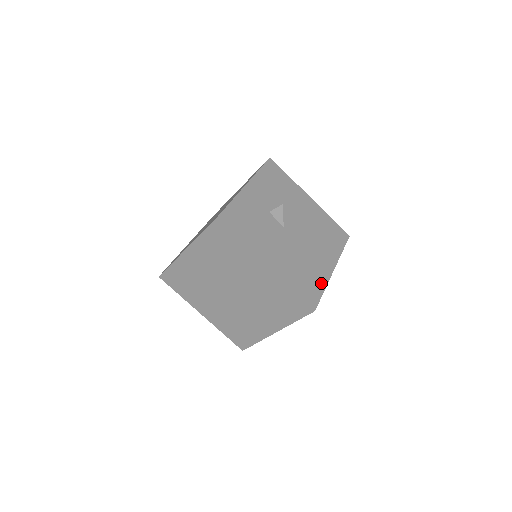
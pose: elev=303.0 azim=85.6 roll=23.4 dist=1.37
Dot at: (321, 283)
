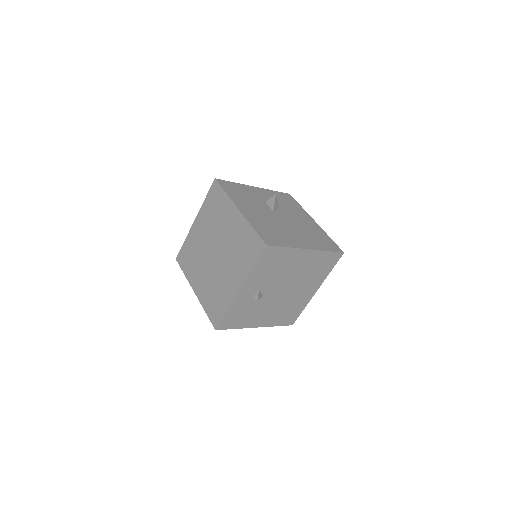
Dot at: (287, 243)
